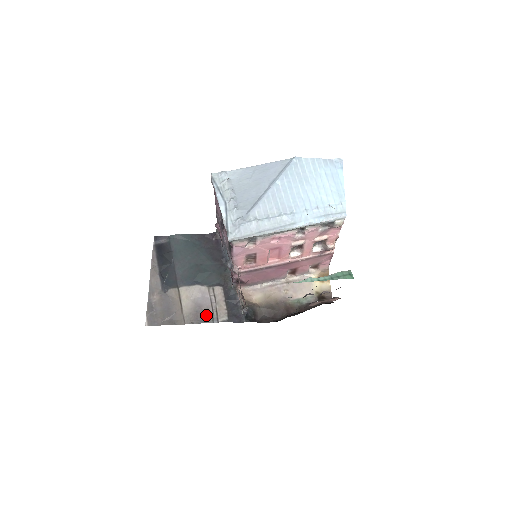
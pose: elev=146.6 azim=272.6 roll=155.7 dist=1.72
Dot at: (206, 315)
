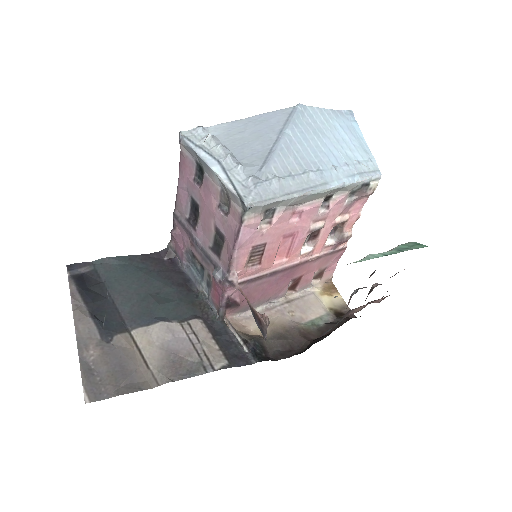
Dot at: (190, 364)
